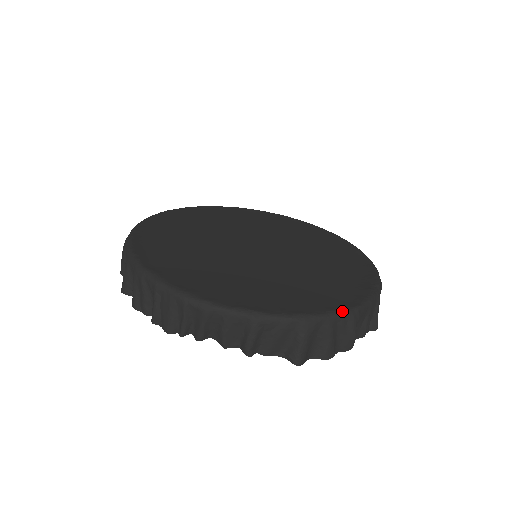
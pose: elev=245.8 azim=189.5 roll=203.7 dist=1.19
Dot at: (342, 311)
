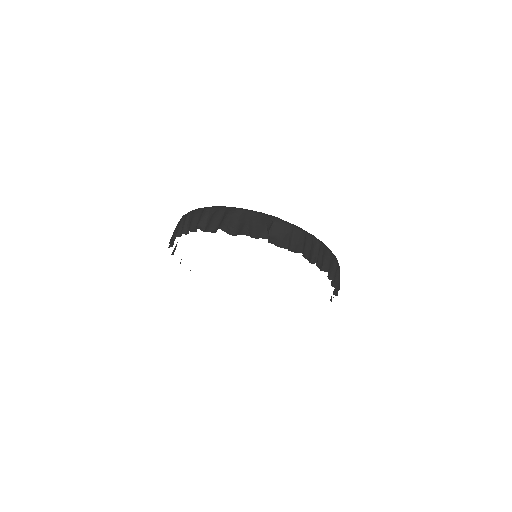
Dot at: (260, 212)
